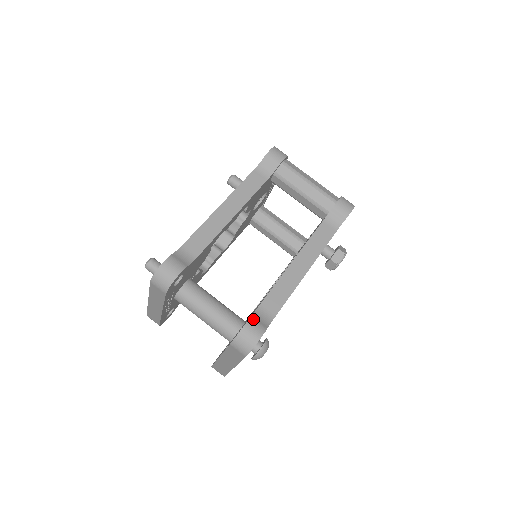
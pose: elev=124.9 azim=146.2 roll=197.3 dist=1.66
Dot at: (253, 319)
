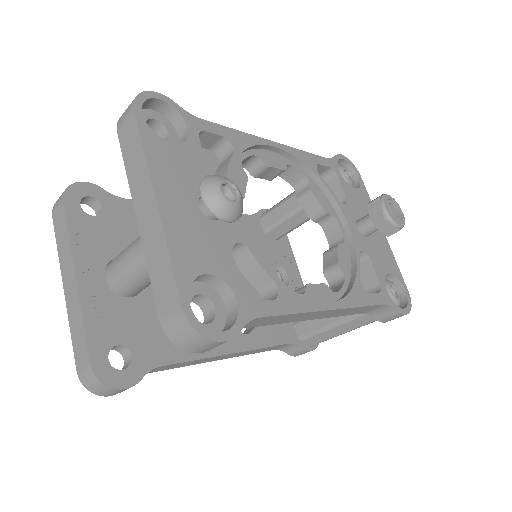
Dot at: occluded
